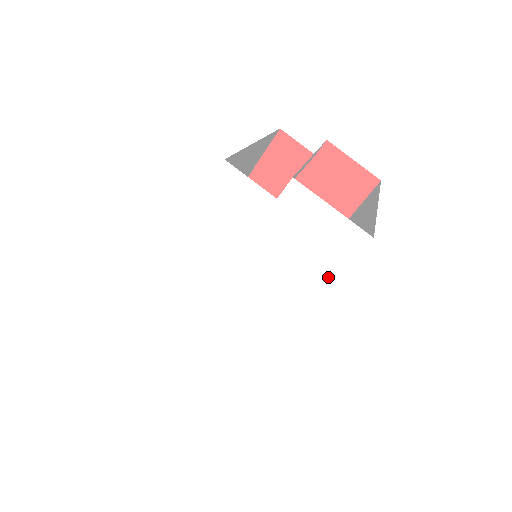
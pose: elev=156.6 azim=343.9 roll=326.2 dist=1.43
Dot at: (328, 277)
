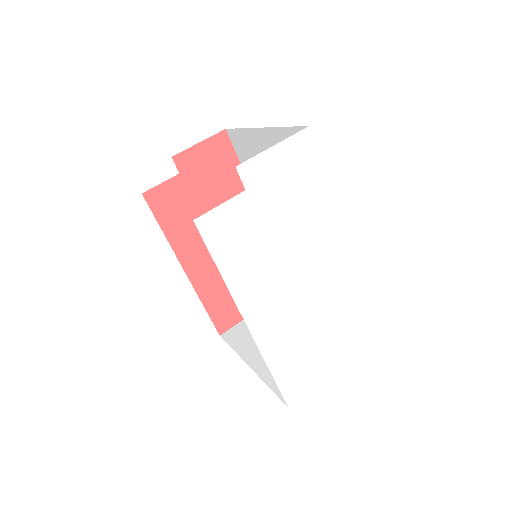
Dot at: (321, 181)
